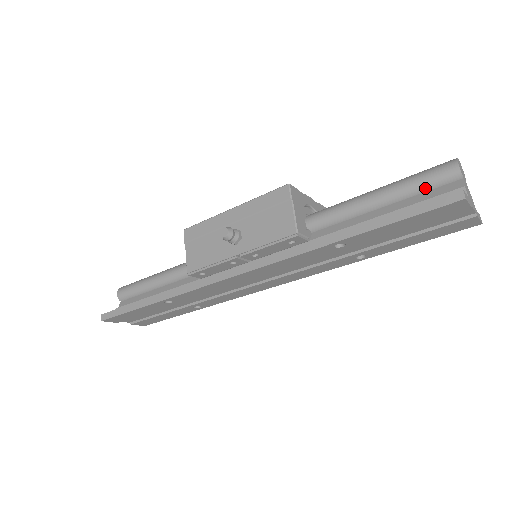
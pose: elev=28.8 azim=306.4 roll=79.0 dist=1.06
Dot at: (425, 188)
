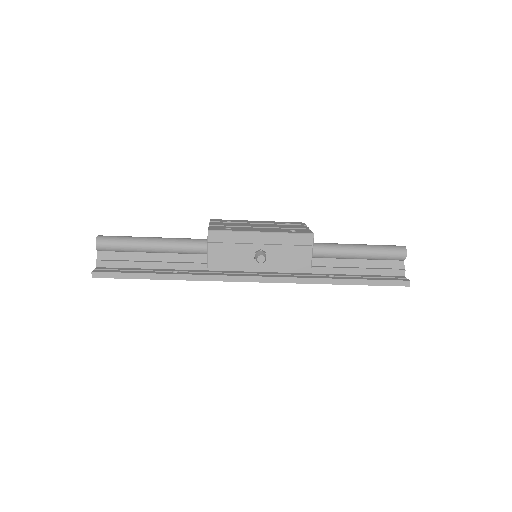
Dot at: (385, 259)
